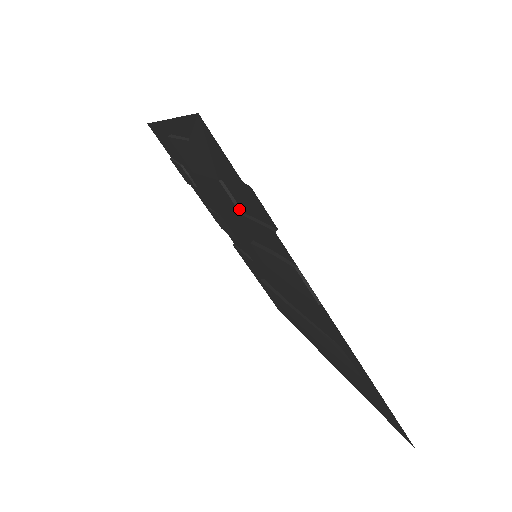
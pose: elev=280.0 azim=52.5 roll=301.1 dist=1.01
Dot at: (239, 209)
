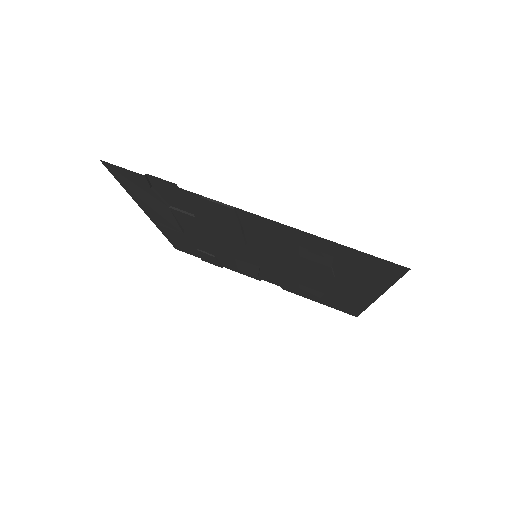
Dot at: (192, 215)
